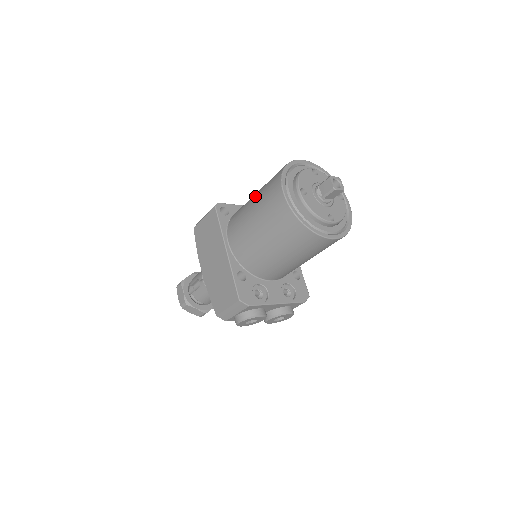
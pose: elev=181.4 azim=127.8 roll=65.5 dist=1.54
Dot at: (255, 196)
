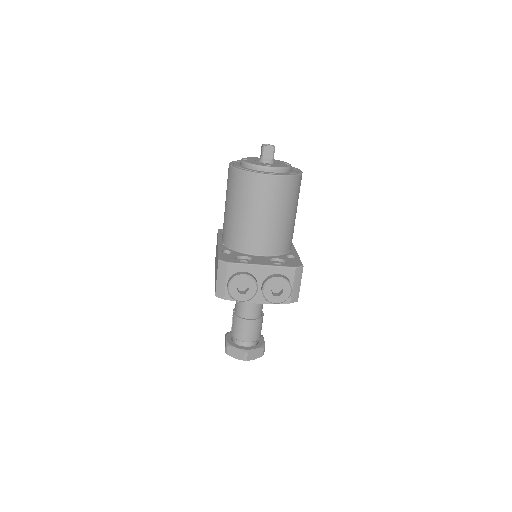
Dot at: occluded
